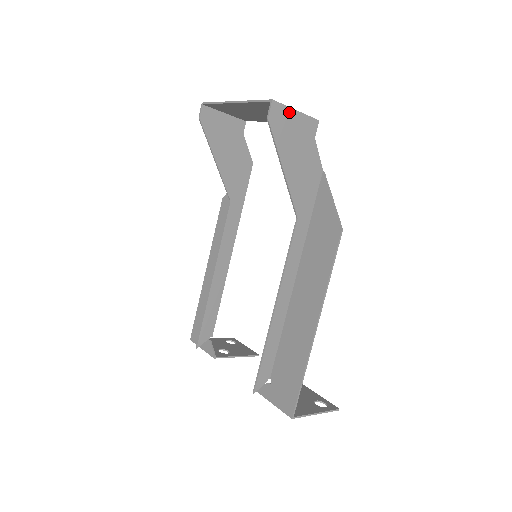
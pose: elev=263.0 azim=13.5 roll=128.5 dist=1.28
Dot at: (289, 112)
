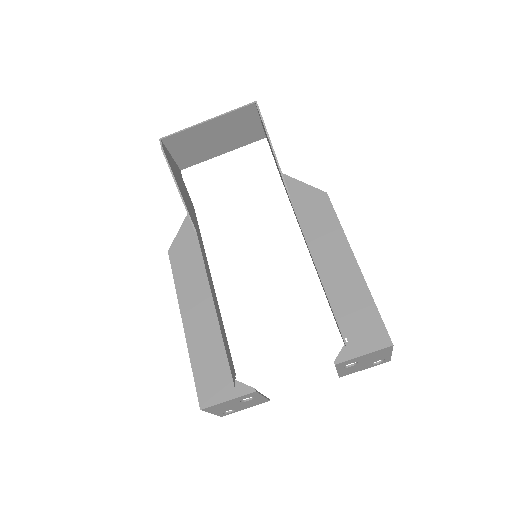
Dot at: occluded
